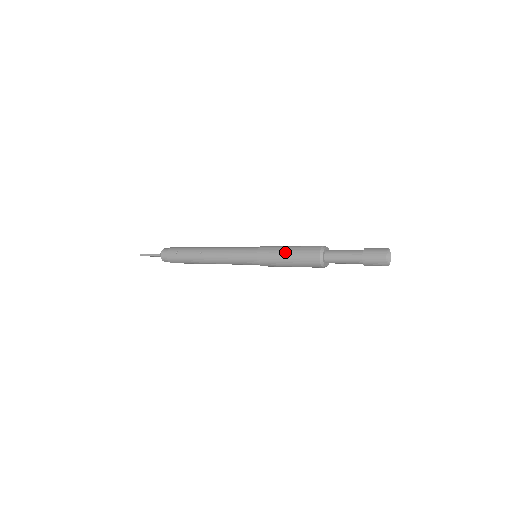
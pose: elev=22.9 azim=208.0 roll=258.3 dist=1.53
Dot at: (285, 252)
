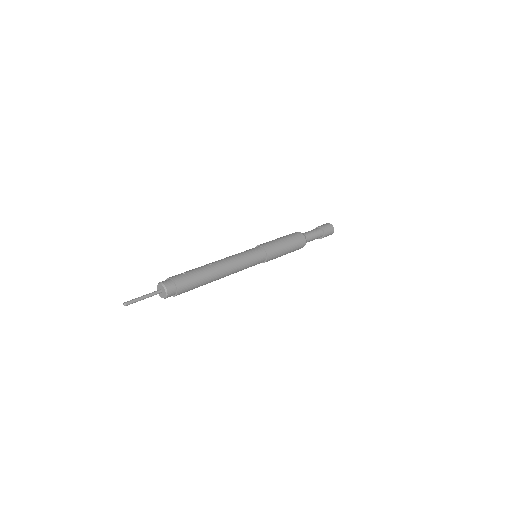
Dot at: (279, 239)
